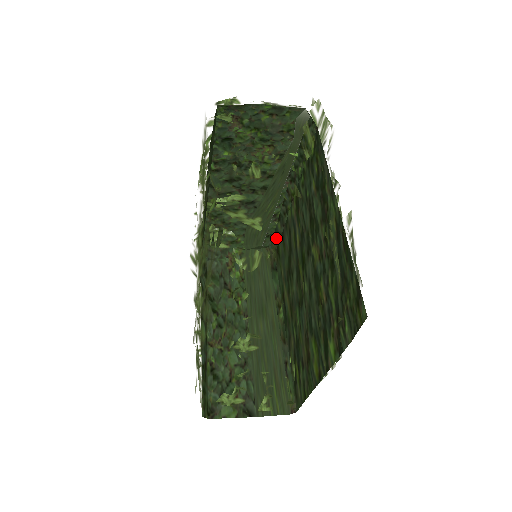
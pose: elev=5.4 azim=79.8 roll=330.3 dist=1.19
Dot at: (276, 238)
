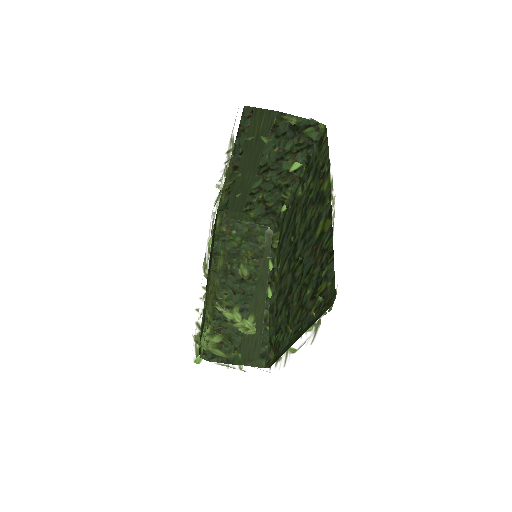
Dot at: (271, 341)
